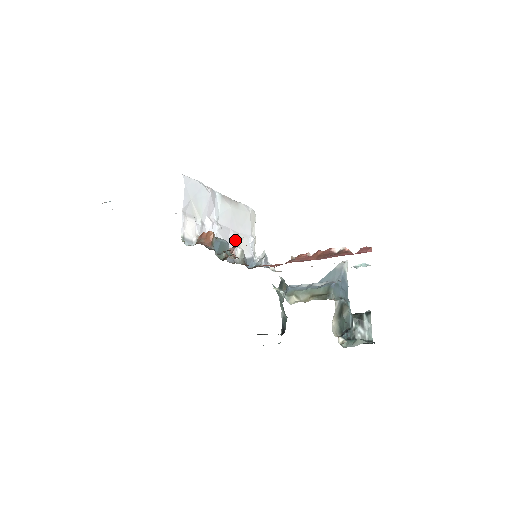
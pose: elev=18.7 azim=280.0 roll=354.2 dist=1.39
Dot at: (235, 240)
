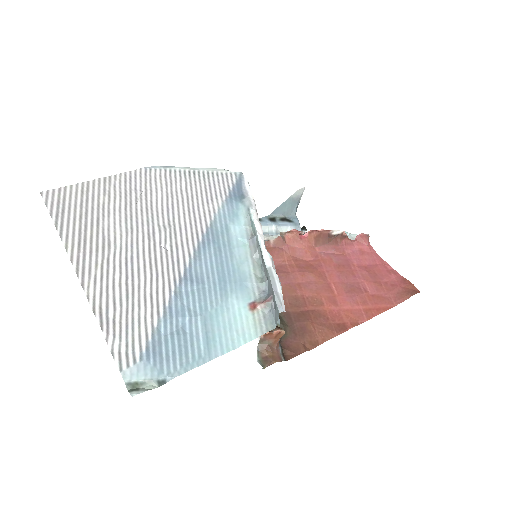
Dot at: occluded
